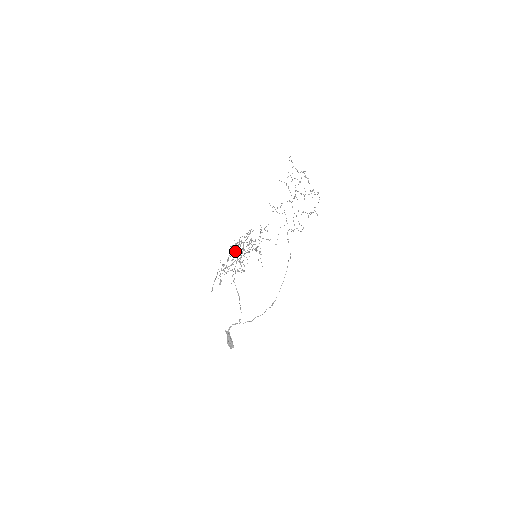
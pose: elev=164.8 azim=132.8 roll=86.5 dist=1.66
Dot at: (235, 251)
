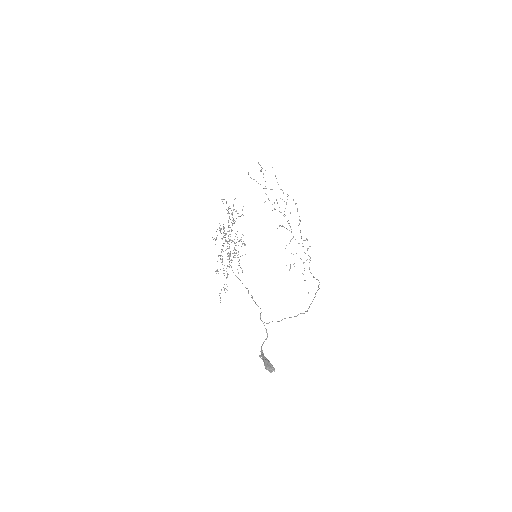
Dot at: occluded
